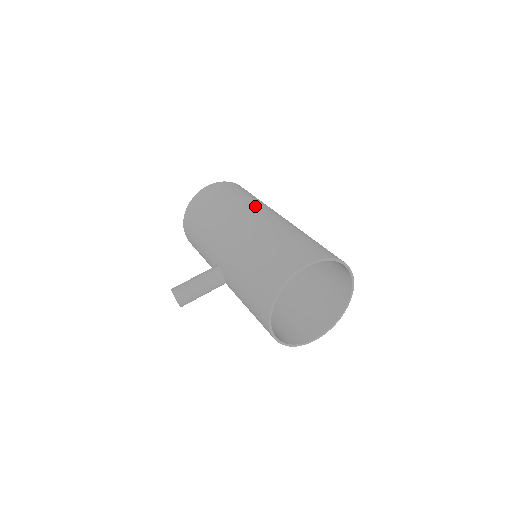
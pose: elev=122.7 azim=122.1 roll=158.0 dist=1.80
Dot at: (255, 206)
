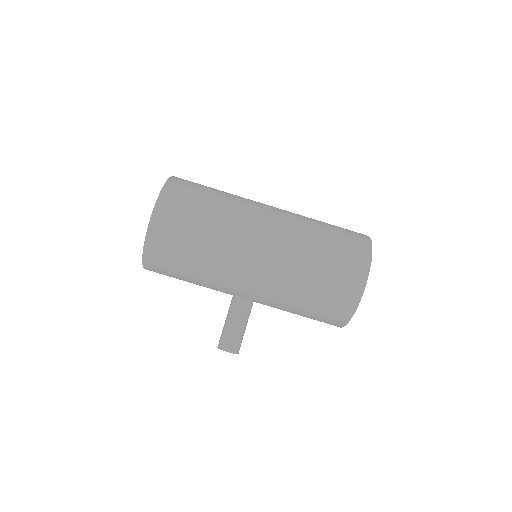
Dot at: (244, 221)
